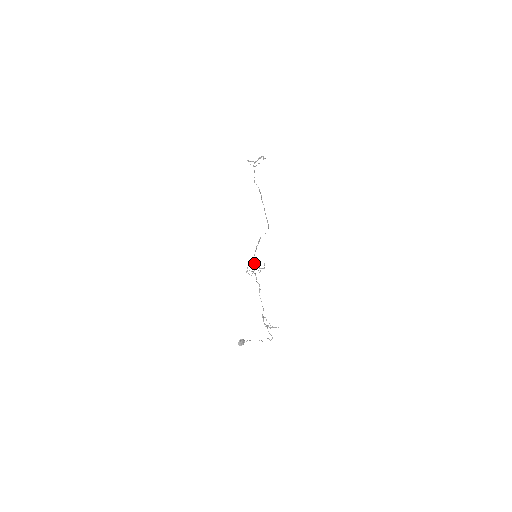
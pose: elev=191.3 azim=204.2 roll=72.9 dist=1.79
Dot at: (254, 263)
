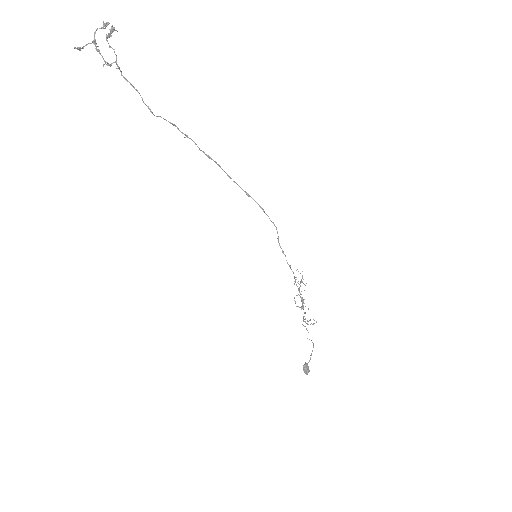
Dot at: (298, 288)
